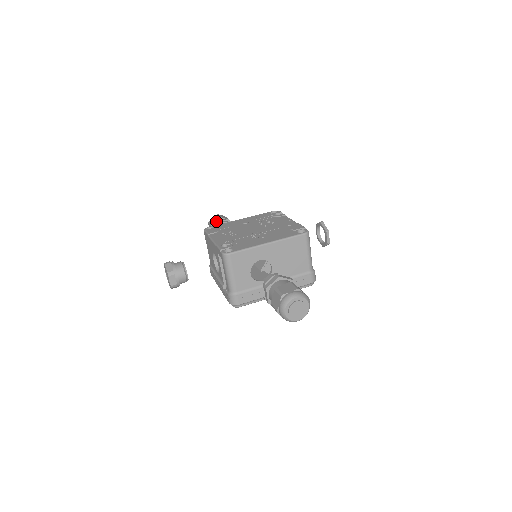
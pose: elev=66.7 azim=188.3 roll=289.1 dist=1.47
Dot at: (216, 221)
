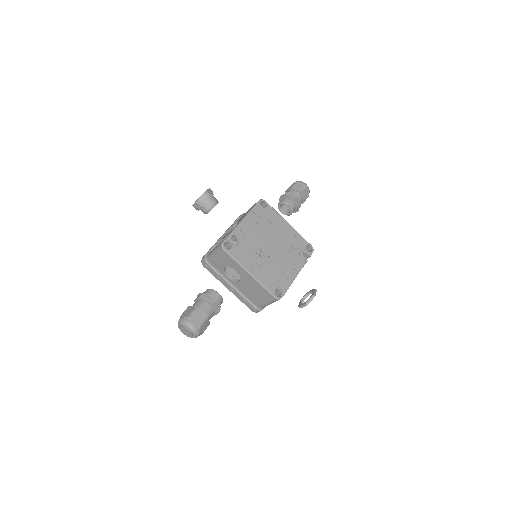
Dot at: (296, 191)
